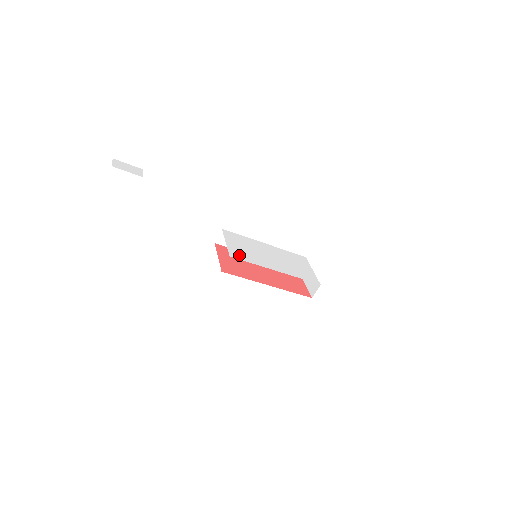
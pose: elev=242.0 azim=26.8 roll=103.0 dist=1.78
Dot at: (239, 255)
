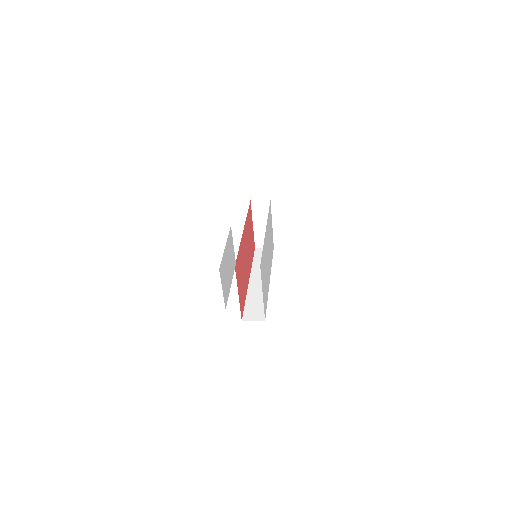
Dot at: occluded
